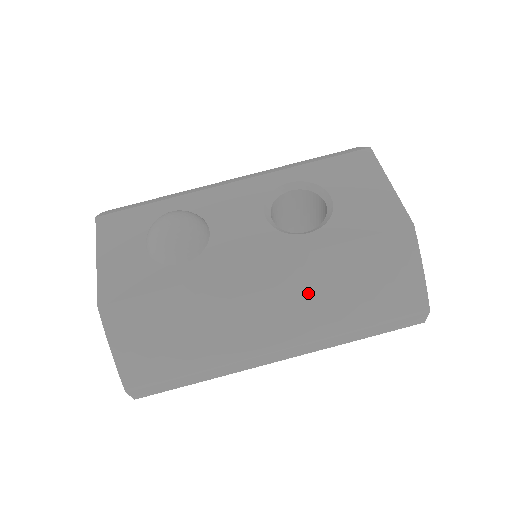
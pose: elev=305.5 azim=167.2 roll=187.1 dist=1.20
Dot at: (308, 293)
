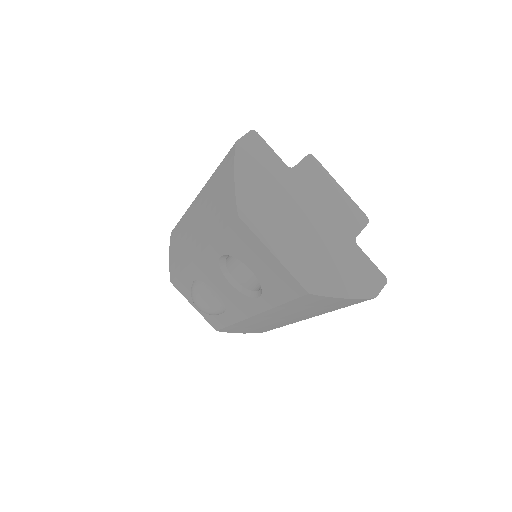
Dot at: (291, 315)
